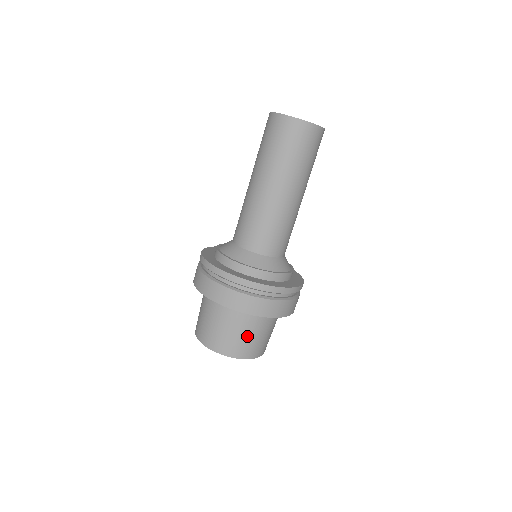
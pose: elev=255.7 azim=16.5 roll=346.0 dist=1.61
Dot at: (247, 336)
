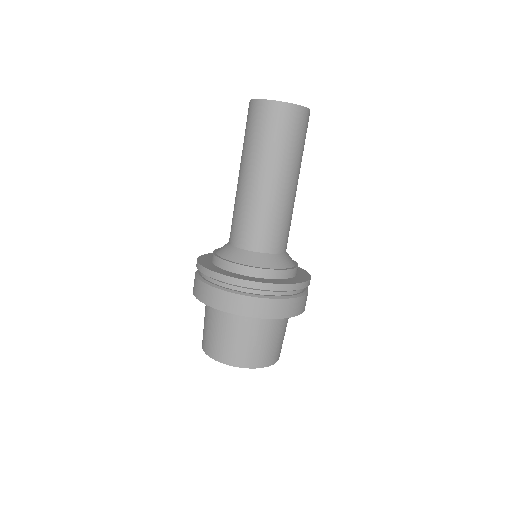
Dot at: (275, 340)
